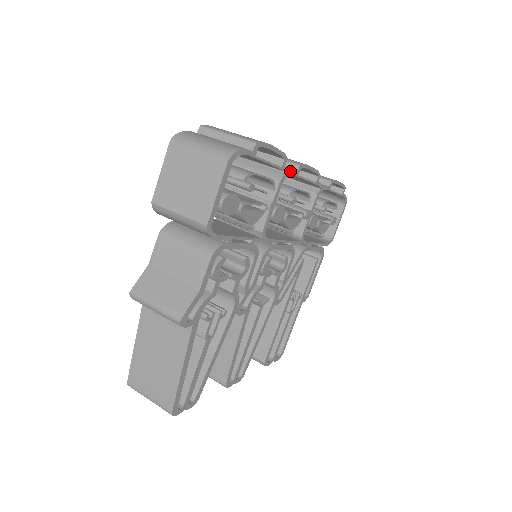
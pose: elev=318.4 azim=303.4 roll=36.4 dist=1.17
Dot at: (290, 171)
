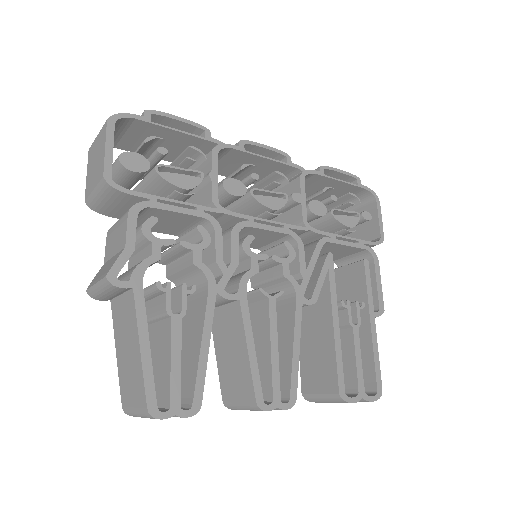
Dot at: (225, 144)
